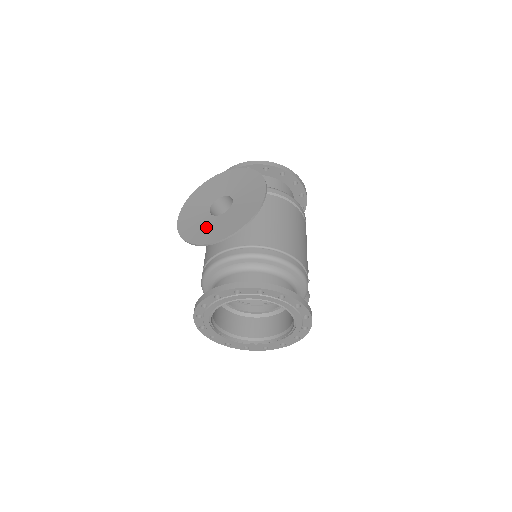
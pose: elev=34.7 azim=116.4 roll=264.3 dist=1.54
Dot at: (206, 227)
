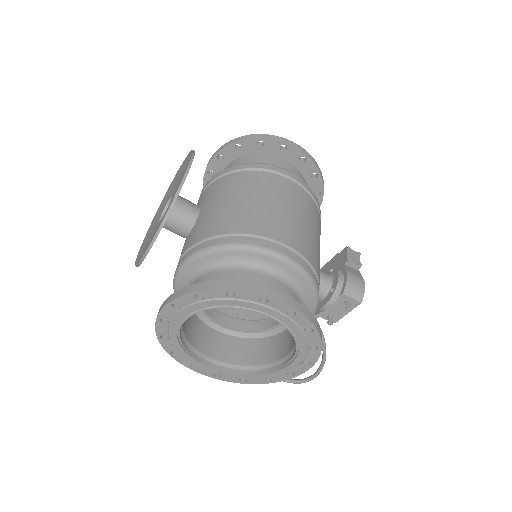
Dot at: (149, 240)
